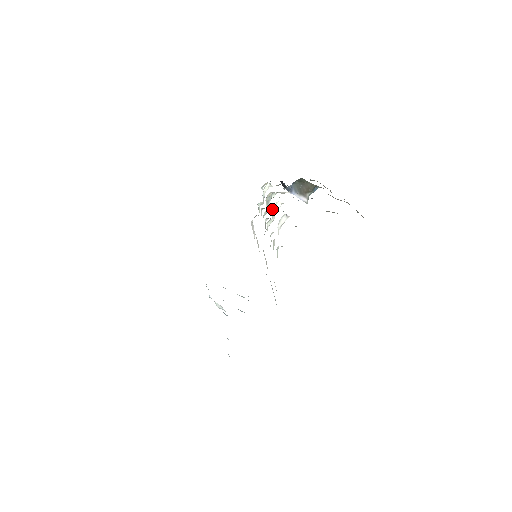
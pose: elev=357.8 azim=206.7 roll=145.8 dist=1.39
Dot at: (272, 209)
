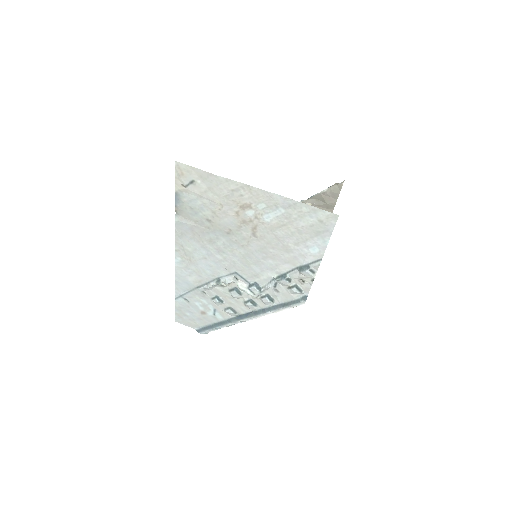
Dot at: occluded
